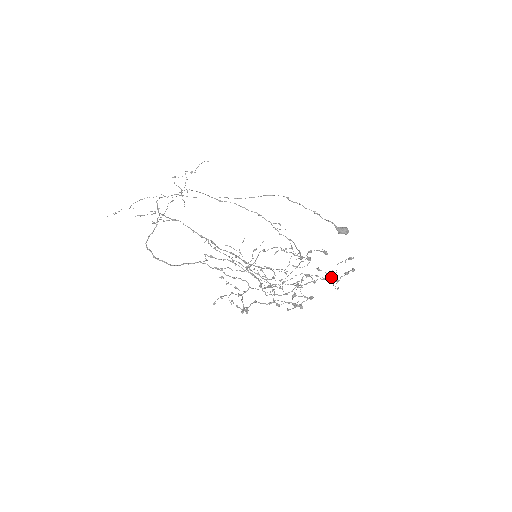
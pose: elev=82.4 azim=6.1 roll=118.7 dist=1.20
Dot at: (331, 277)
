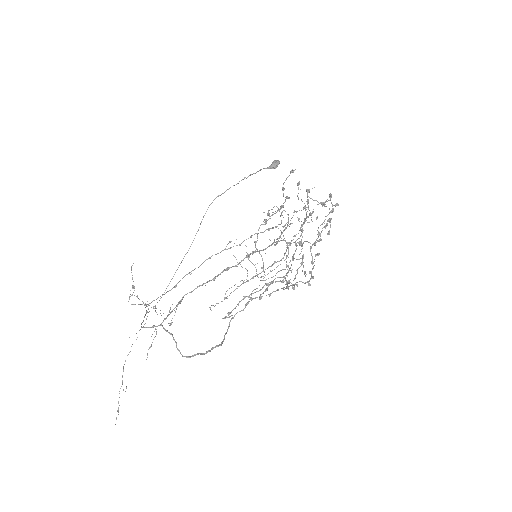
Dot at: occluded
